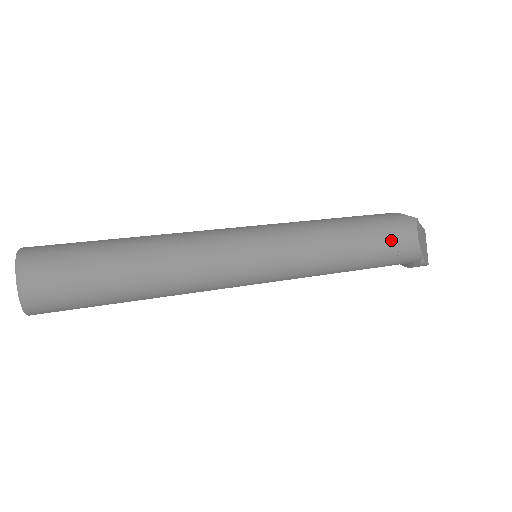
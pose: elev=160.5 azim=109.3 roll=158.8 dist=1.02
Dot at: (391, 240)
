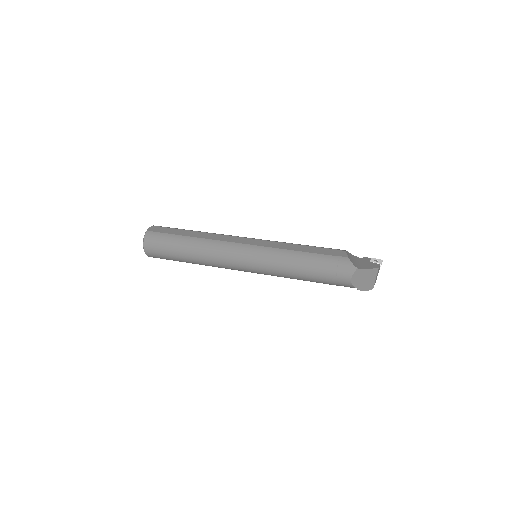
Dot at: (330, 277)
